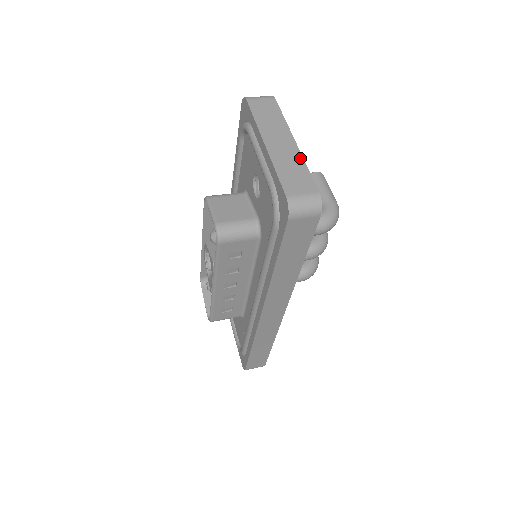
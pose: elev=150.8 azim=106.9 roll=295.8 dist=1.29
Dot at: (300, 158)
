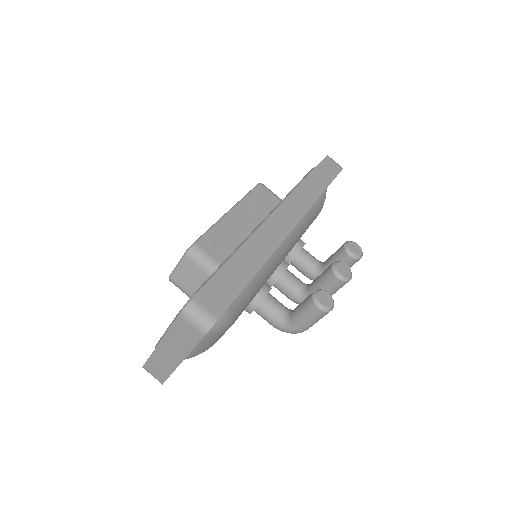
Dot at: (172, 369)
